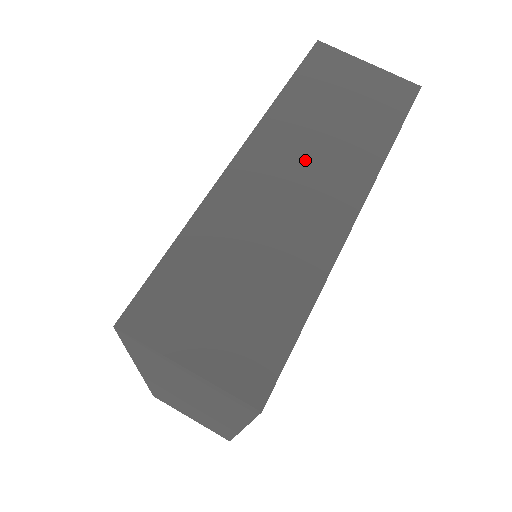
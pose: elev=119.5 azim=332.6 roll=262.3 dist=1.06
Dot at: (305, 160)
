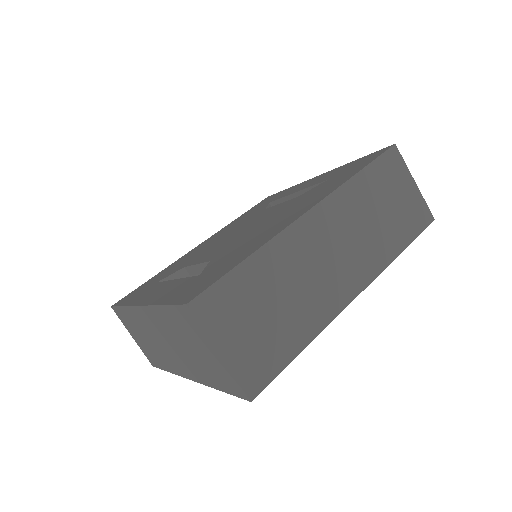
Dot at: (346, 238)
